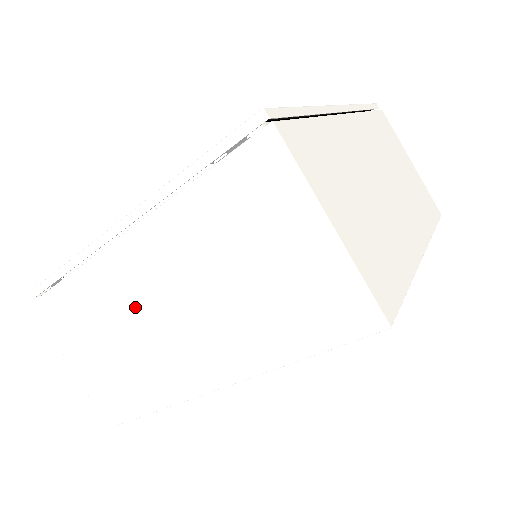
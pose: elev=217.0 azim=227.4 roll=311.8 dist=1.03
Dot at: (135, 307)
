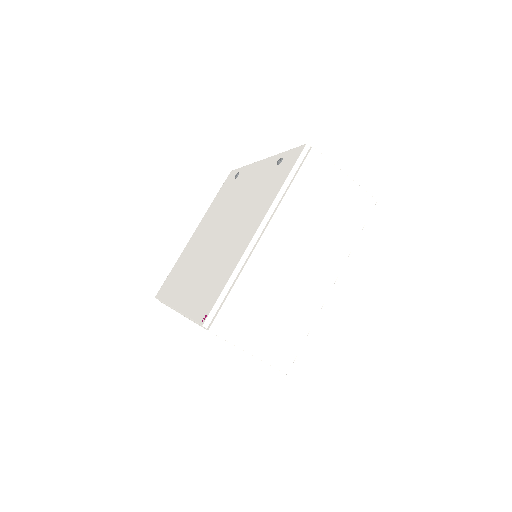
Dot at: occluded
